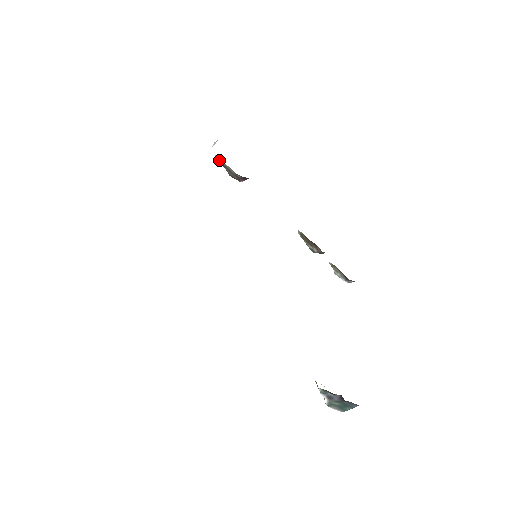
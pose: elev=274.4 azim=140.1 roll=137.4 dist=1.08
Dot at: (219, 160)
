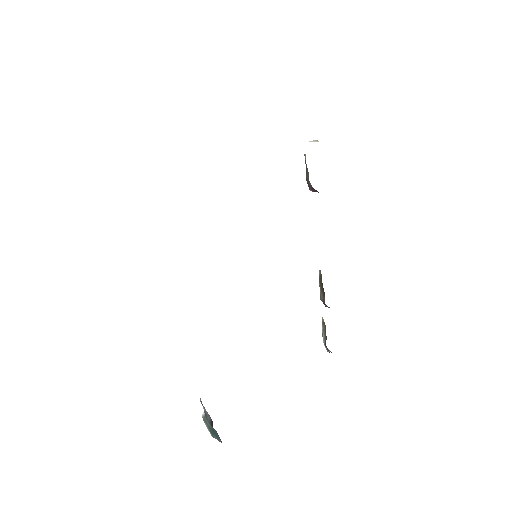
Dot at: (305, 157)
